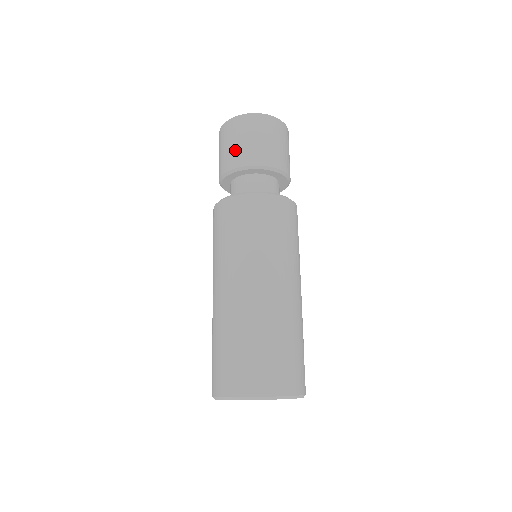
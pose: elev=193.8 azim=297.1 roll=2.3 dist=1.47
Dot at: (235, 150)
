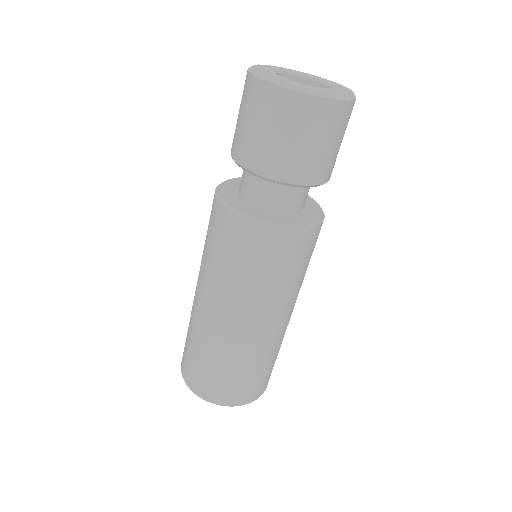
Dot at: (314, 158)
